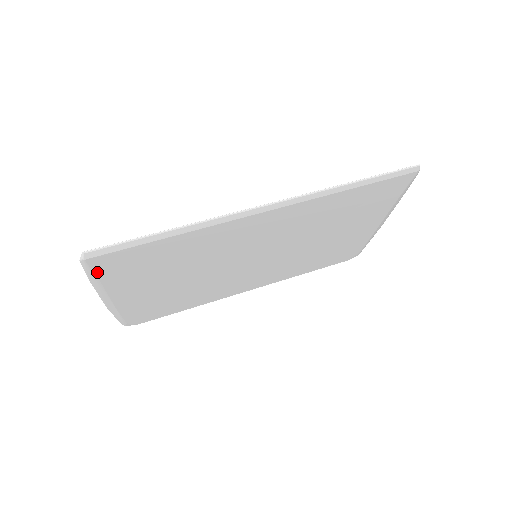
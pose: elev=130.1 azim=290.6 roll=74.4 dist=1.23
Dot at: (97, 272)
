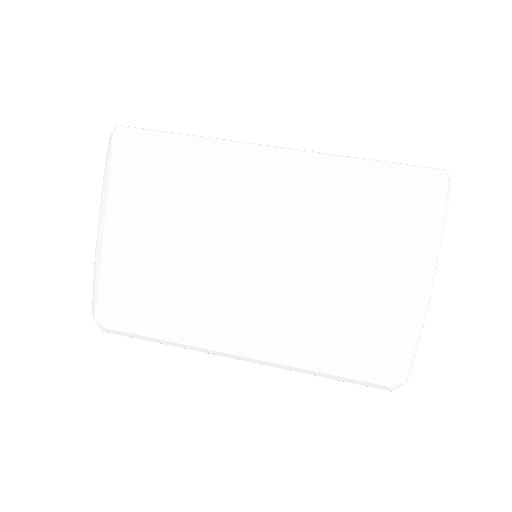
Dot at: (114, 163)
